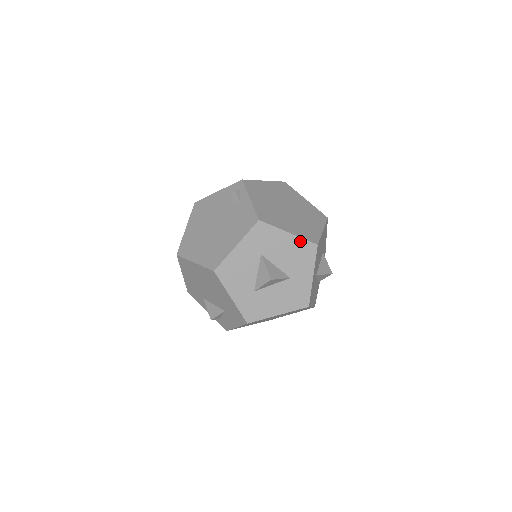
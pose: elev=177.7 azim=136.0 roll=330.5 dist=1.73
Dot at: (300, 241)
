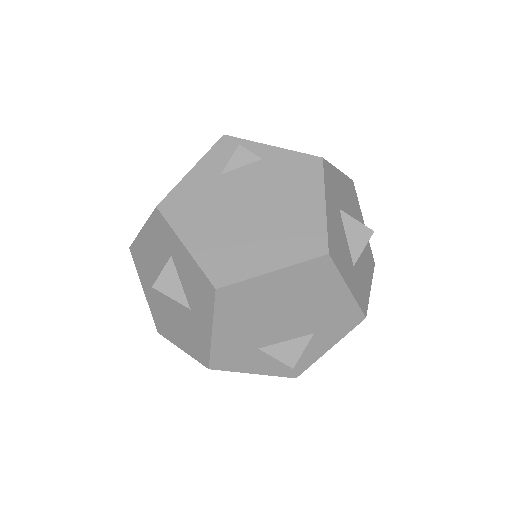
Dot at: (346, 179)
